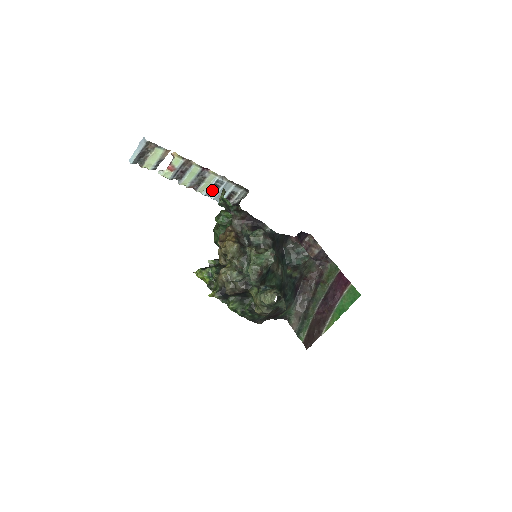
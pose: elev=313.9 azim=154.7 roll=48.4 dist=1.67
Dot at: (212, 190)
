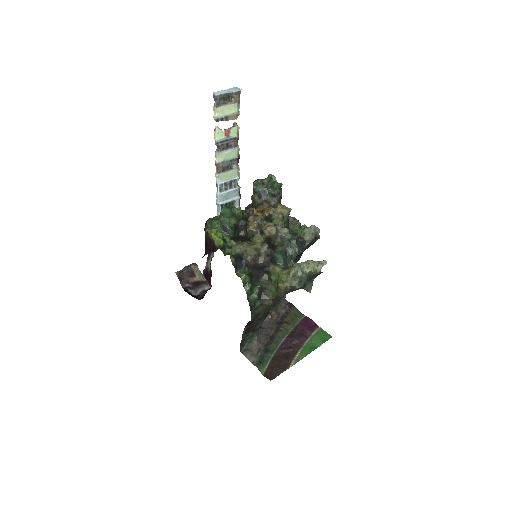
Dot at: (225, 185)
